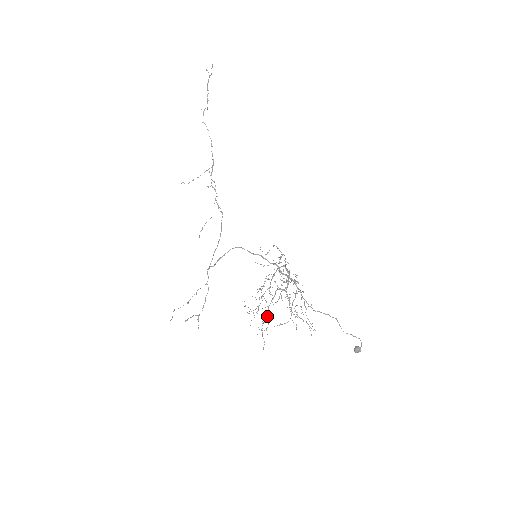
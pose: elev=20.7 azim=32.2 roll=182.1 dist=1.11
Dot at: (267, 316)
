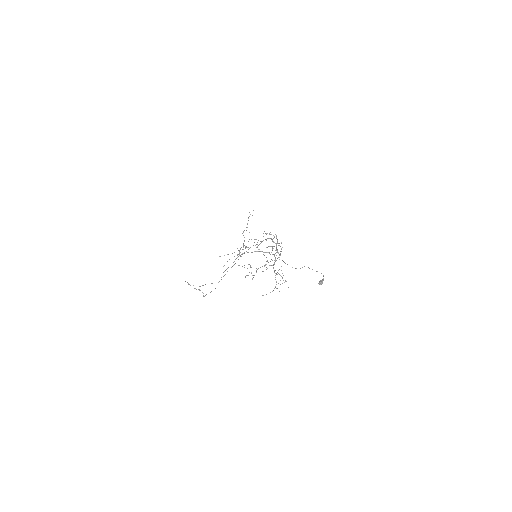
Dot at: occluded
